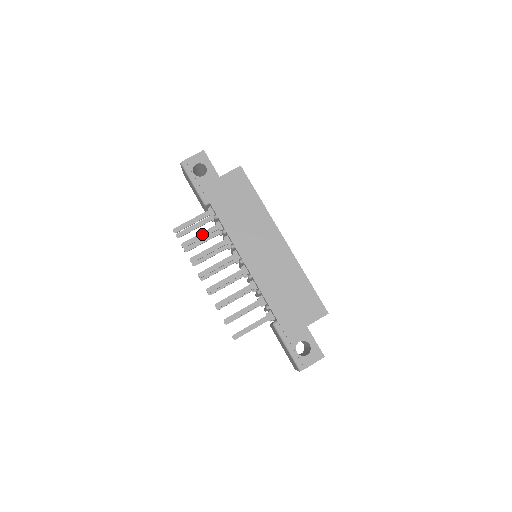
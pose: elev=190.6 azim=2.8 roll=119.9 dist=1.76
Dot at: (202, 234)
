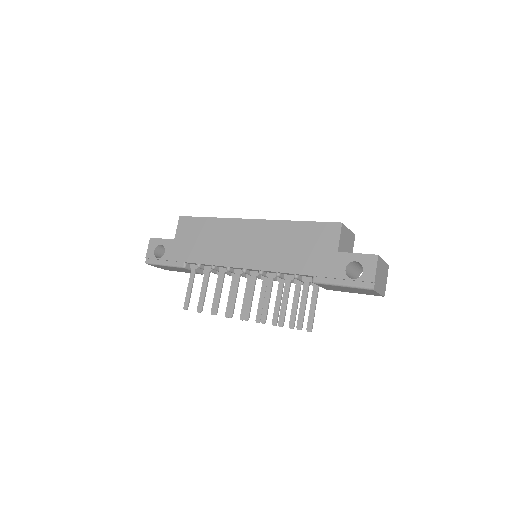
Dot at: (203, 288)
